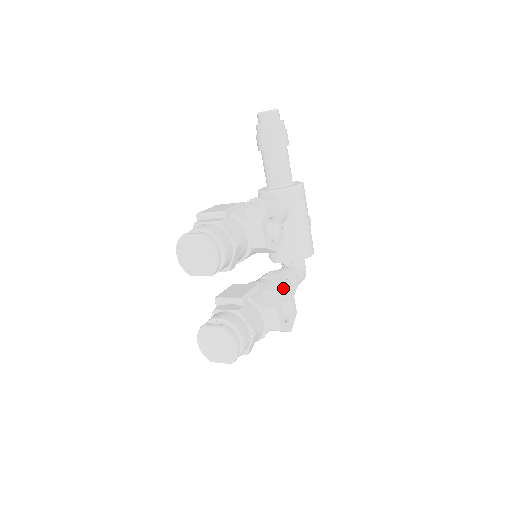
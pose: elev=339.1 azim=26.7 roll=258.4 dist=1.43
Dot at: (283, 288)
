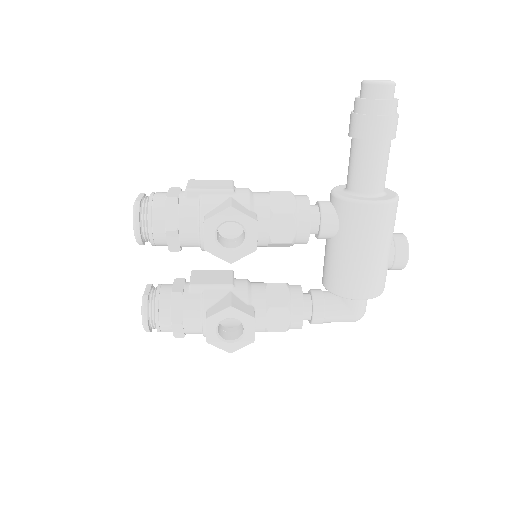
Dot at: (268, 308)
